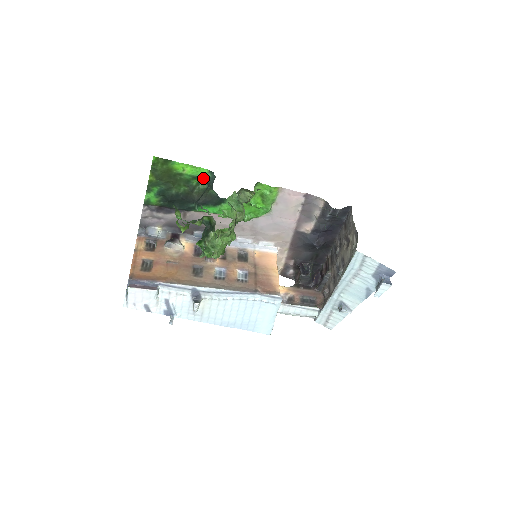
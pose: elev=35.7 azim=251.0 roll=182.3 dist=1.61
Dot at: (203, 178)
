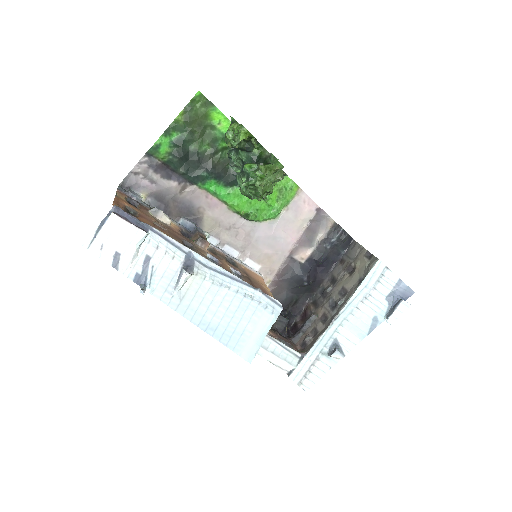
Dot at: occluded
